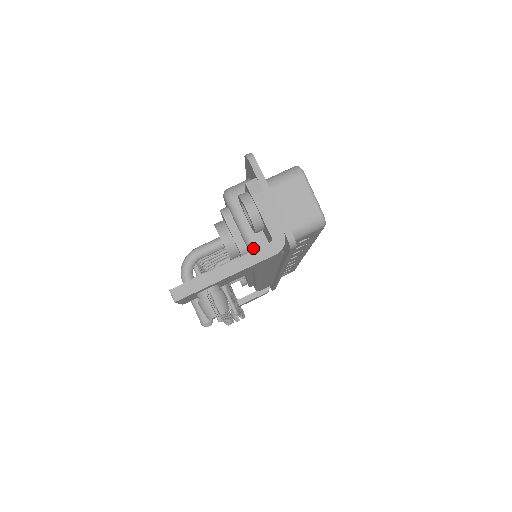
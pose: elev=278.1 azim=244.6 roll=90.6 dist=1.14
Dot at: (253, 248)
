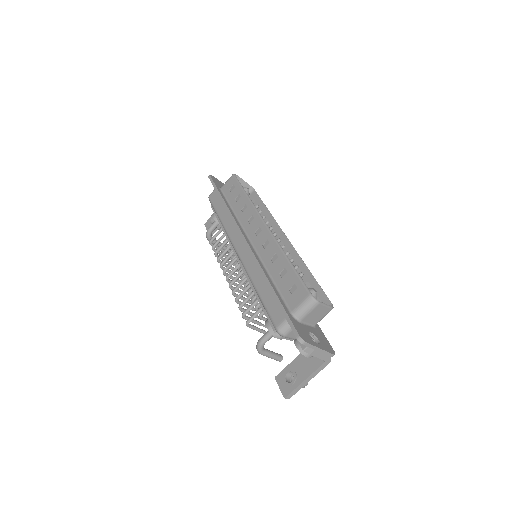
Dot at: occluded
